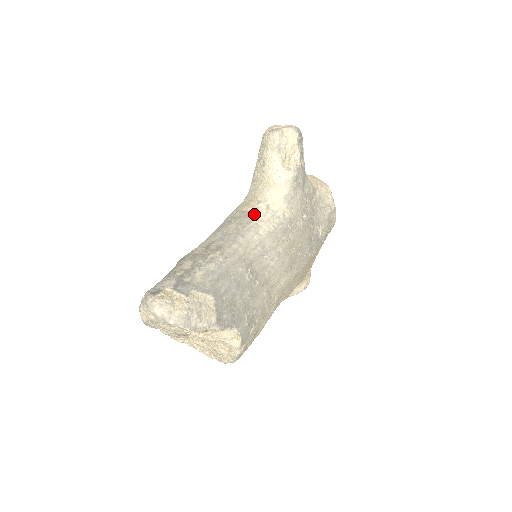
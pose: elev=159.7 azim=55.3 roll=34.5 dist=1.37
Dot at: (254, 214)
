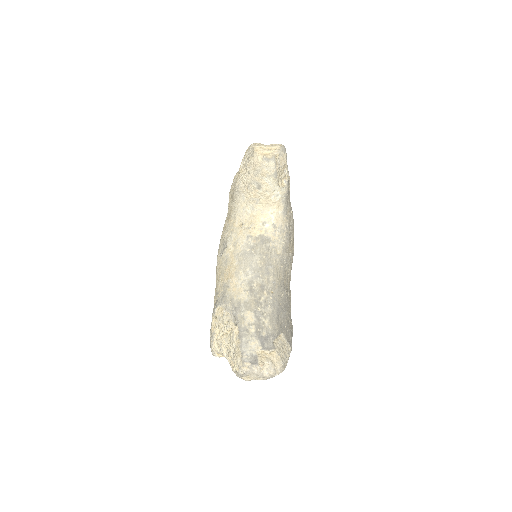
Dot at: (267, 238)
